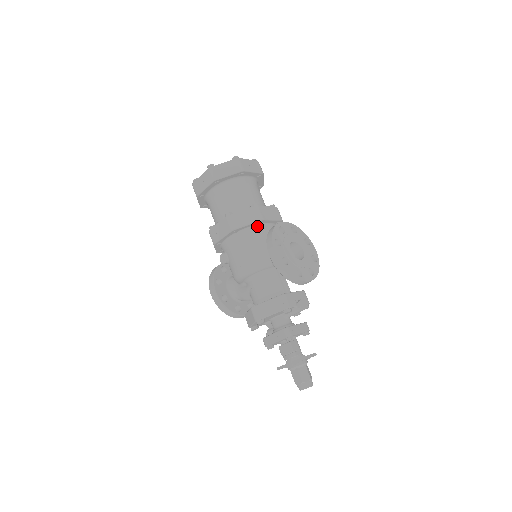
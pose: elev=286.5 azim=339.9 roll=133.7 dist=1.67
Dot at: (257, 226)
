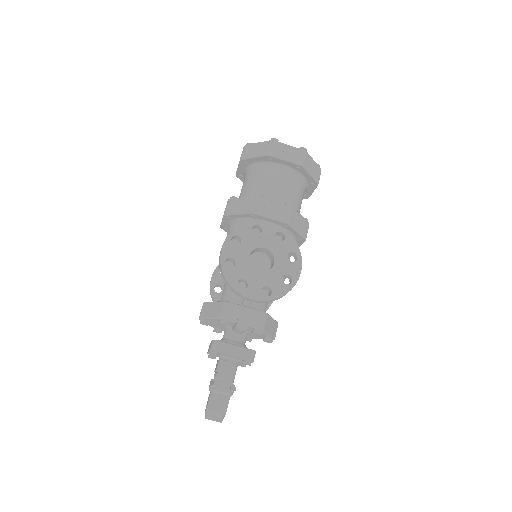
Dot at: (251, 219)
